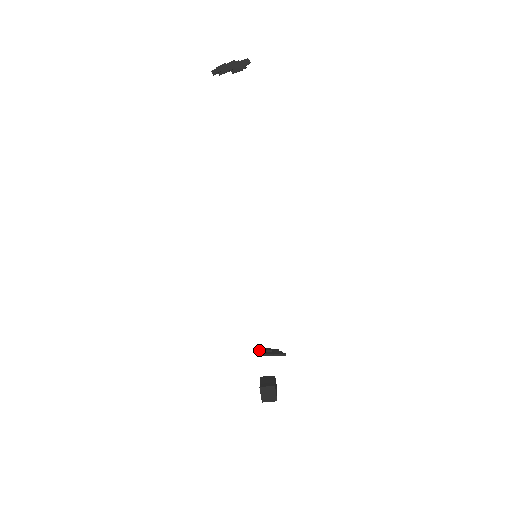
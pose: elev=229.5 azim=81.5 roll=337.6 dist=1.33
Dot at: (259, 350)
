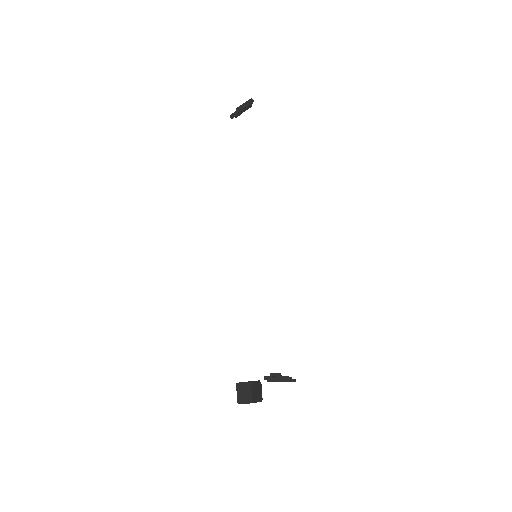
Dot at: (269, 376)
